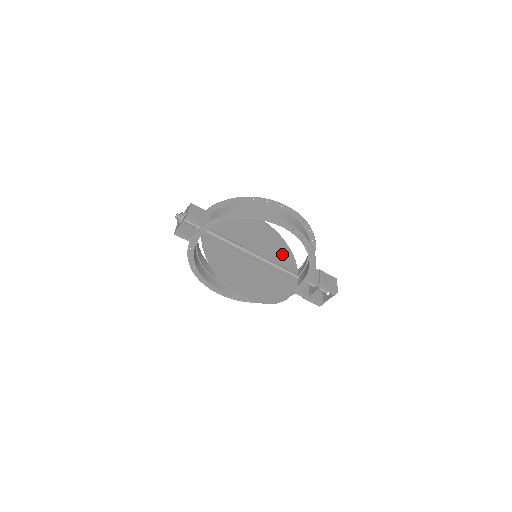
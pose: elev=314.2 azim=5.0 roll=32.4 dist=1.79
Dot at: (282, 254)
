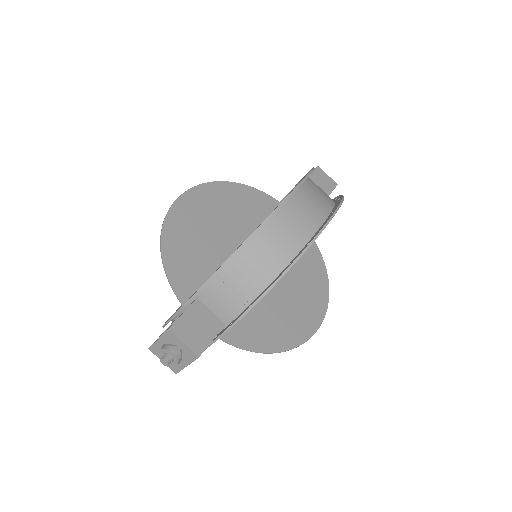
Dot at: (256, 207)
